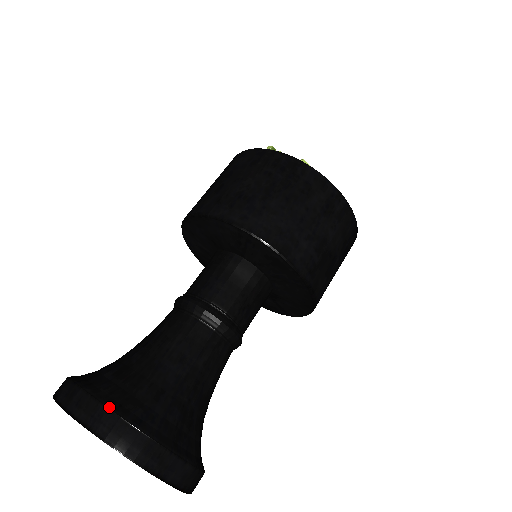
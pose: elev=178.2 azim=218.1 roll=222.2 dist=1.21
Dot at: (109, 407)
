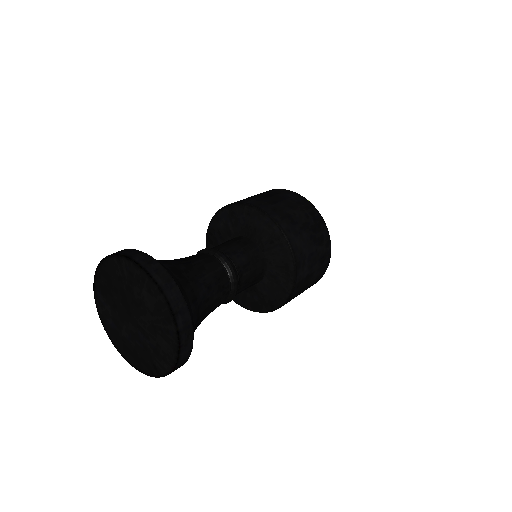
Dot at: occluded
